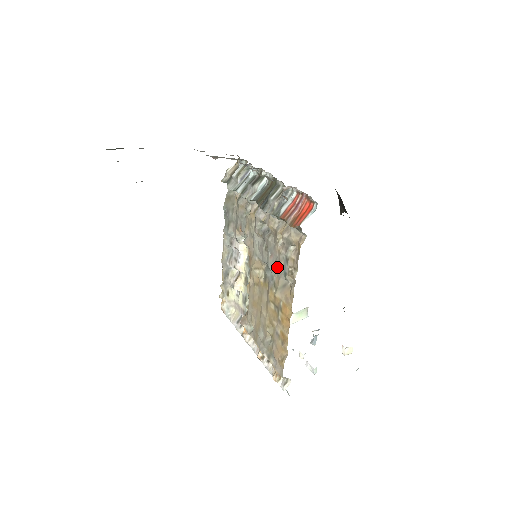
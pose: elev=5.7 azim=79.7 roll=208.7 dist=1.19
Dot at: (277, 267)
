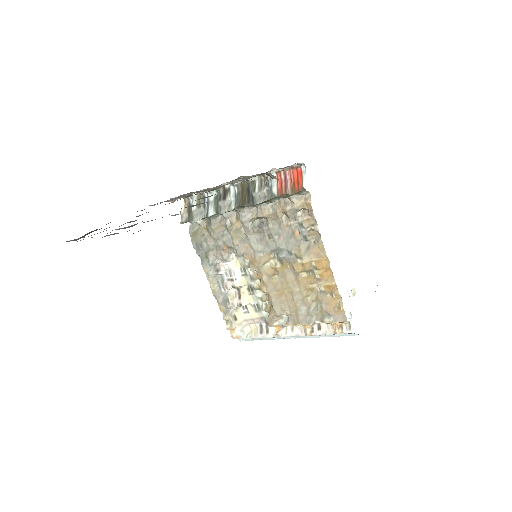
Dot at: (293, 239)
